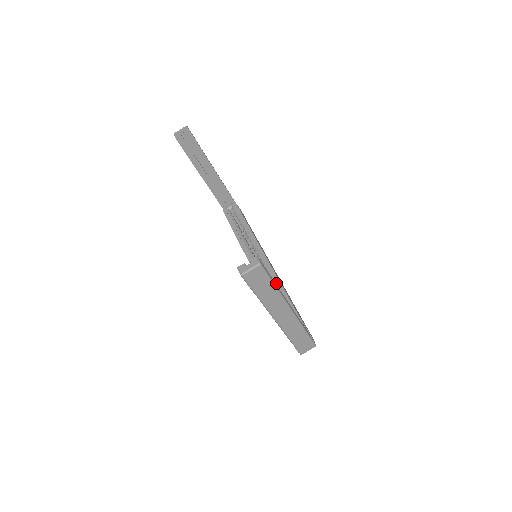
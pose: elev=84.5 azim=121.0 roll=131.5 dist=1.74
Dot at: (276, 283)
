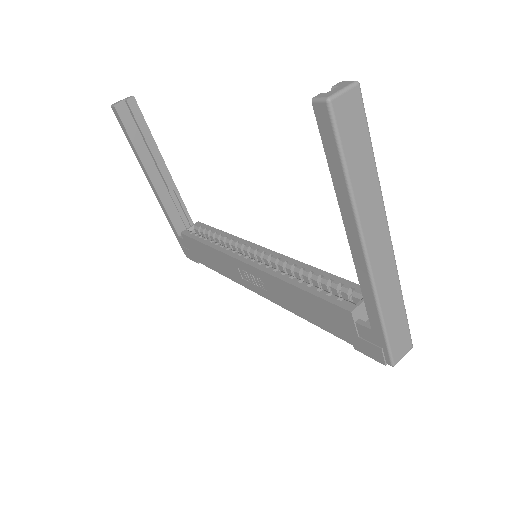
Dot at: (308, 270)
